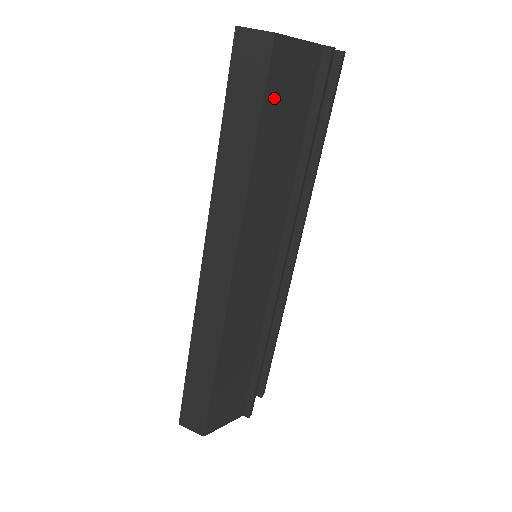
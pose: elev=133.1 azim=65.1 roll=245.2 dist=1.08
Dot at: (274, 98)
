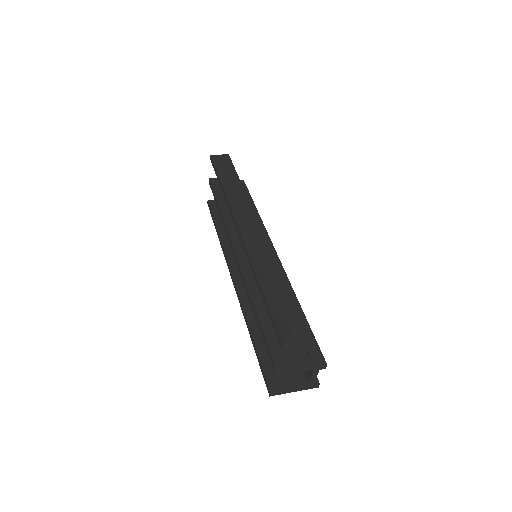
Dot at: occluded
